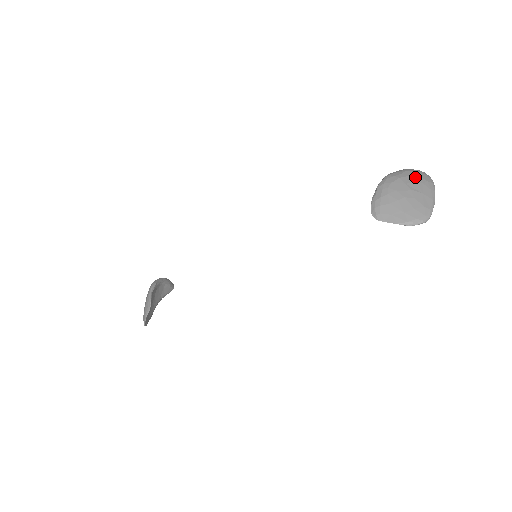
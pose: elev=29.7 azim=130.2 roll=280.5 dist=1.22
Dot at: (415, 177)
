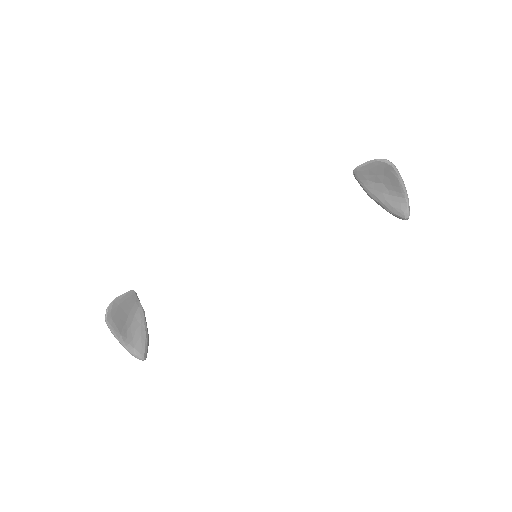
Dot at: occluded
